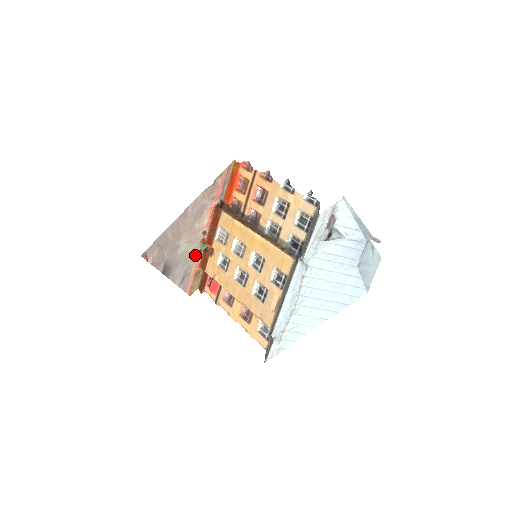
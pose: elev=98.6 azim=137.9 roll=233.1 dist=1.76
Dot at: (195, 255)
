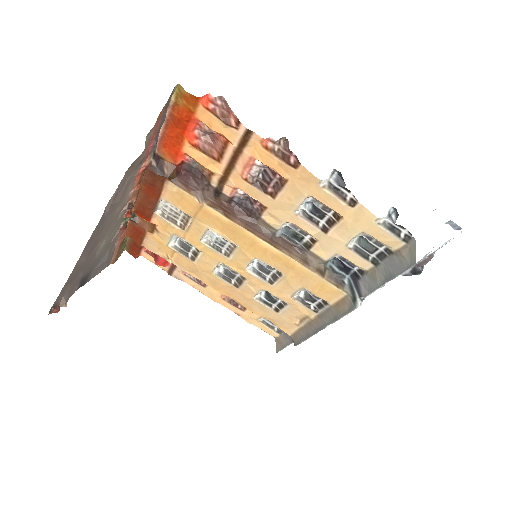
Dot at: (118, 232)
